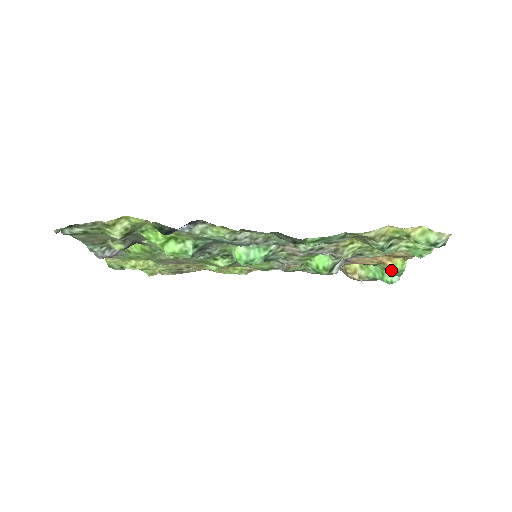
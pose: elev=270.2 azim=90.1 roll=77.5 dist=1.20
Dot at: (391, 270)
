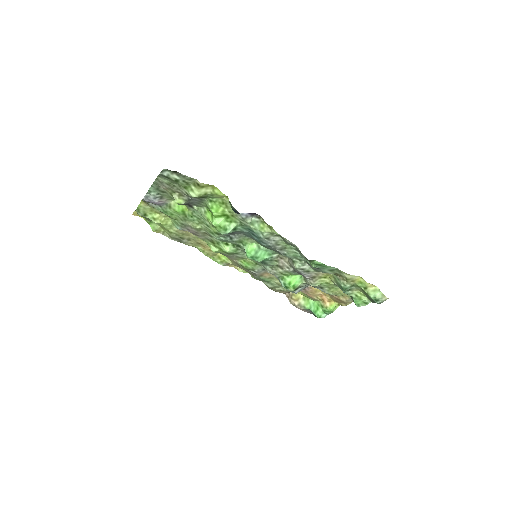
Dot at: (326, 308)
